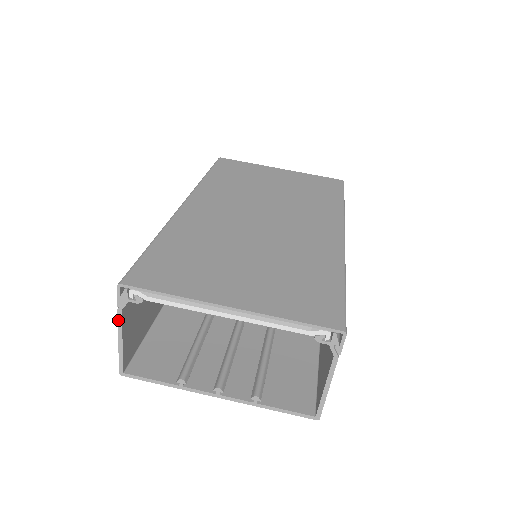
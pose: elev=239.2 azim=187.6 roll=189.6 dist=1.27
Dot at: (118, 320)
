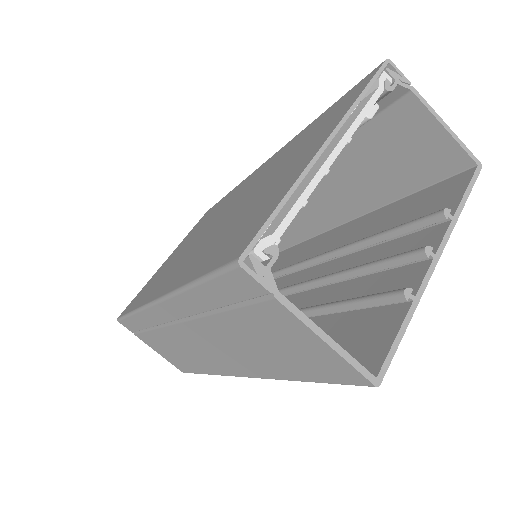
Dot at: (292, 312)
